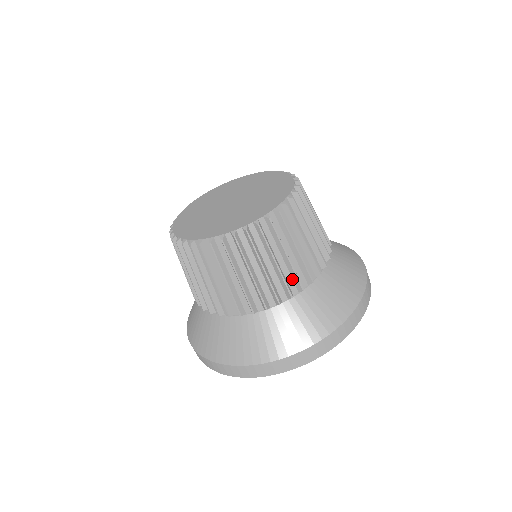
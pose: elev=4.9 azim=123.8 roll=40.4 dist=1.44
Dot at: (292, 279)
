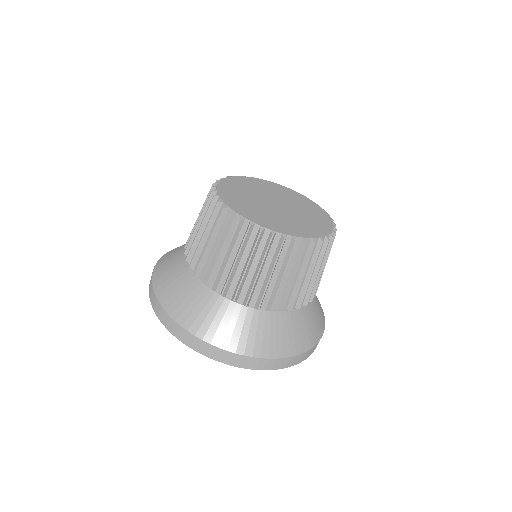
Dot at: occluded
